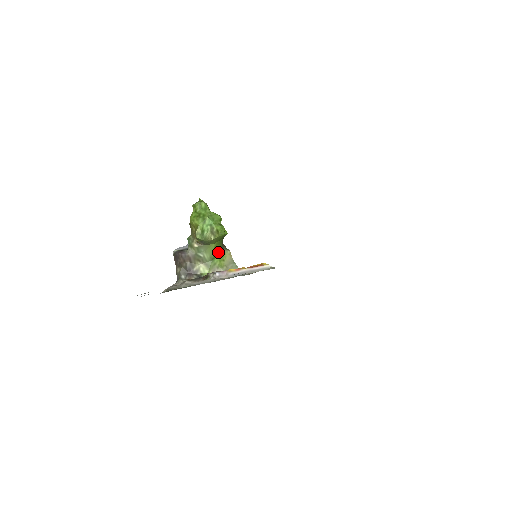
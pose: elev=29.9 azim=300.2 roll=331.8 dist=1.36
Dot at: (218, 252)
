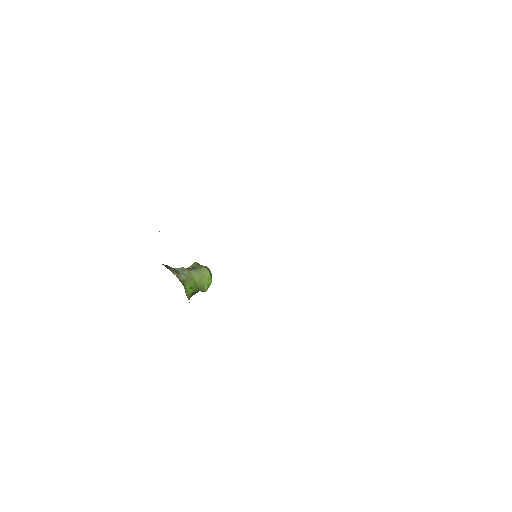
Dot at: (189, 288)
